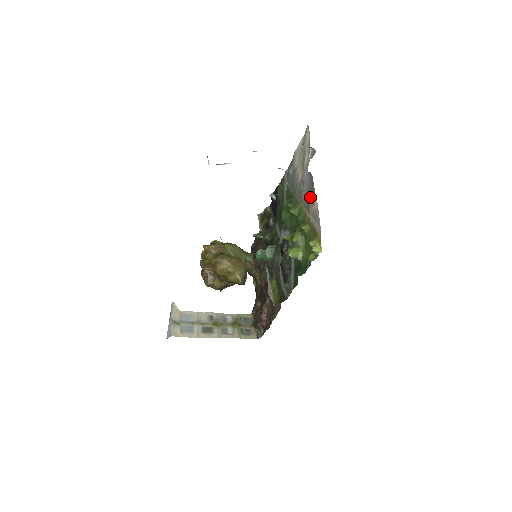
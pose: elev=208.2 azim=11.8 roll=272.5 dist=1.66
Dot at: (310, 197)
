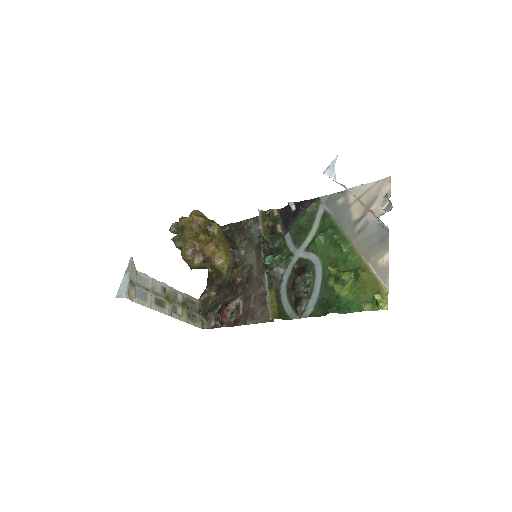
Dot at: (376, 247)
